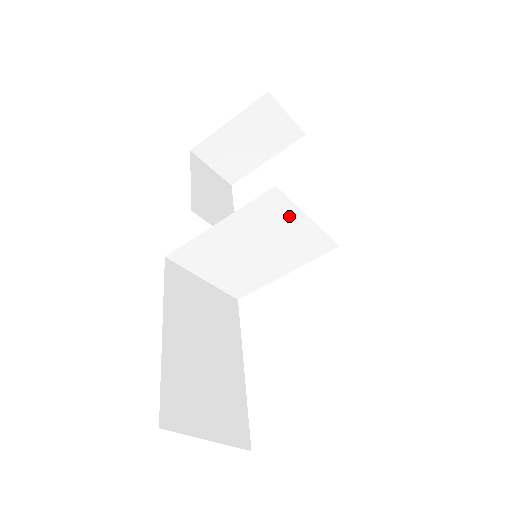
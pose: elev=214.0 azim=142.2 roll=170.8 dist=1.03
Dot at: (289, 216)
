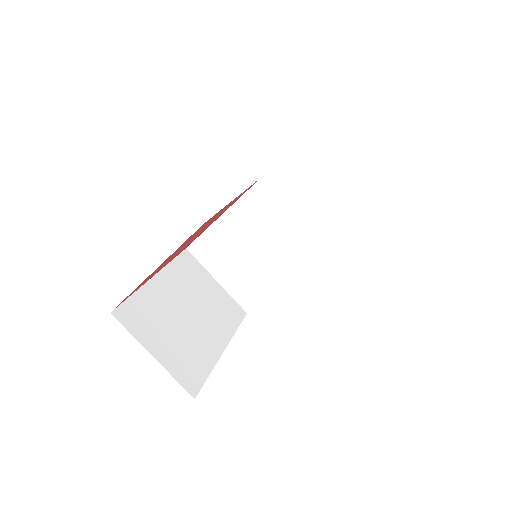
Dot at: (277, 211)
